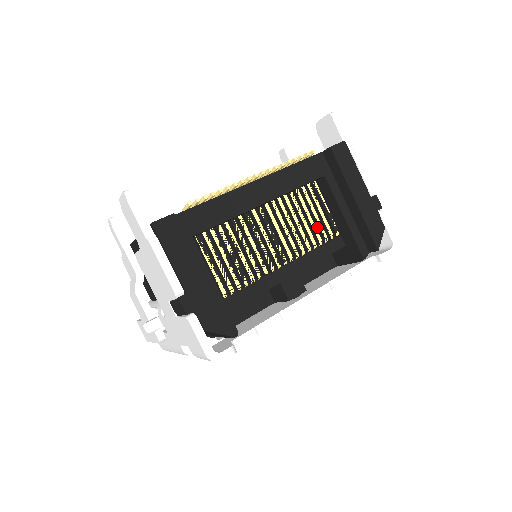
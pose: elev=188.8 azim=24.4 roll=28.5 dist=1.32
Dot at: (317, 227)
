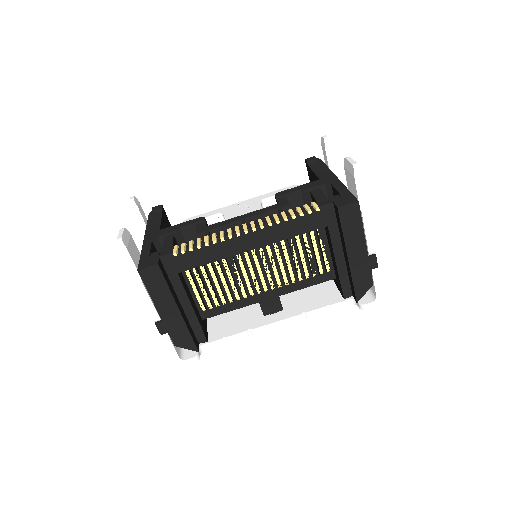
Dot at: (309, 263)
